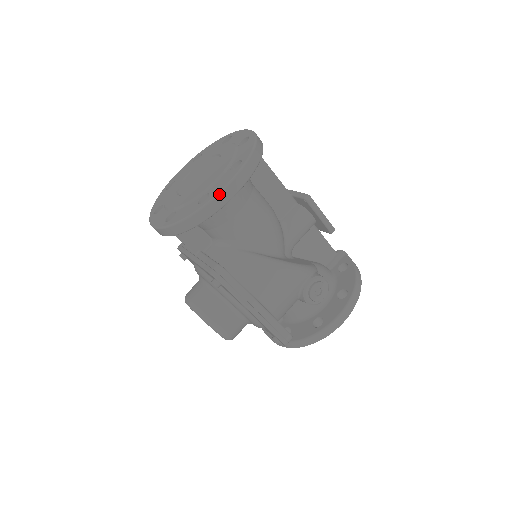
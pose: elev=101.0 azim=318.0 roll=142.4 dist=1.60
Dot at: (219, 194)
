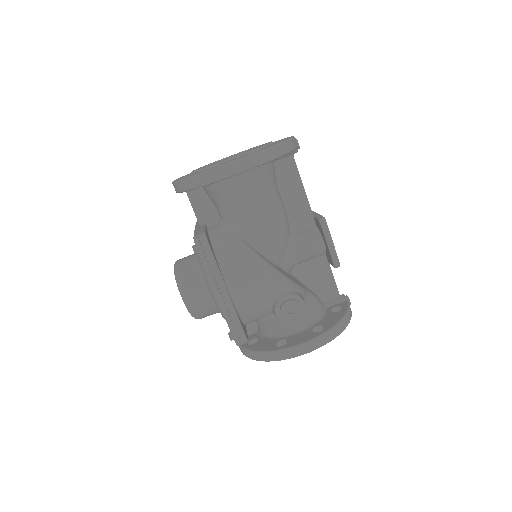
Dot at: (225, 165)
